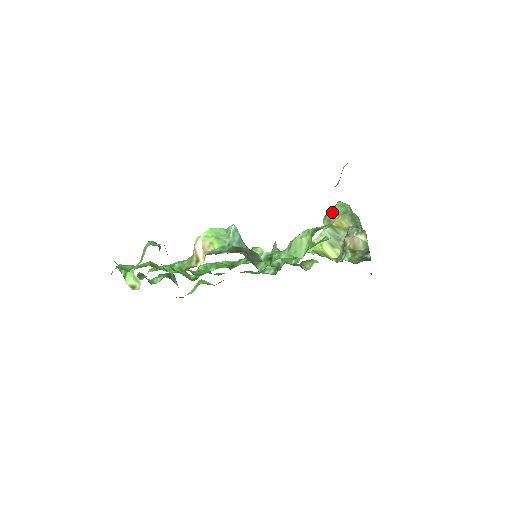
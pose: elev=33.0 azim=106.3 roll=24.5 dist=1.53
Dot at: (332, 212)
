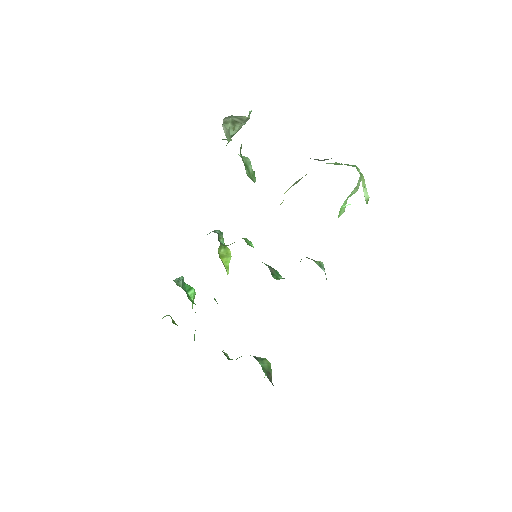
Dot at: occluded
